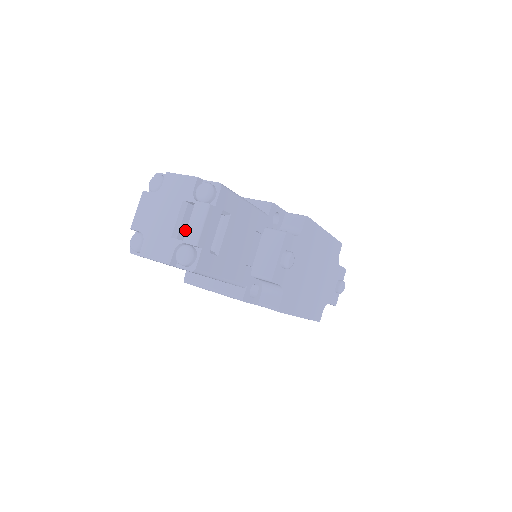
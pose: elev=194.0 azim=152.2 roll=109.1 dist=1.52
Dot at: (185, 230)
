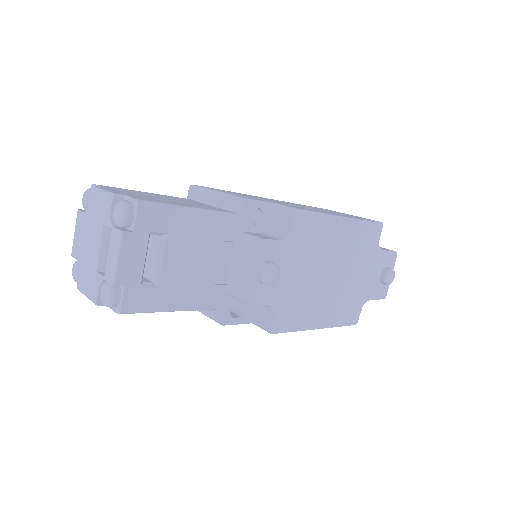
Dot at: occluded
